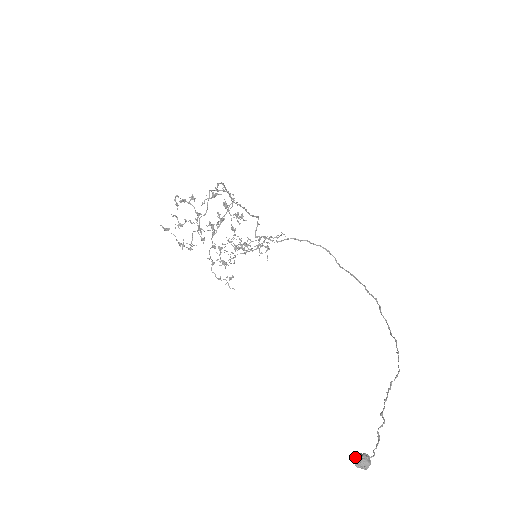
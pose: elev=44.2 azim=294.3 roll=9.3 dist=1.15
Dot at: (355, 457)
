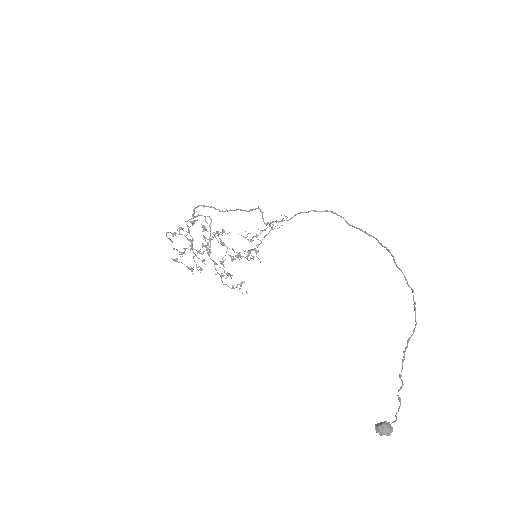
Dot at: (376, 427)
